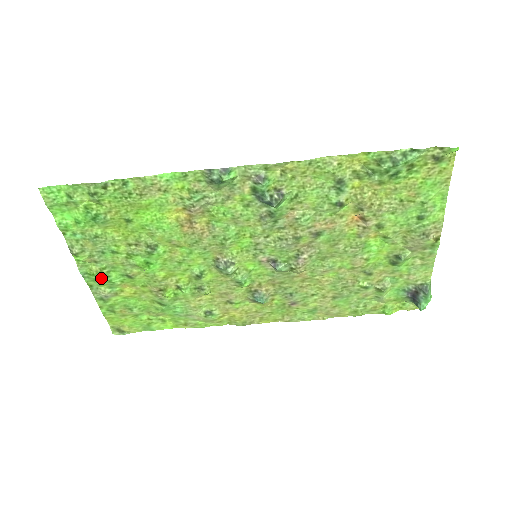
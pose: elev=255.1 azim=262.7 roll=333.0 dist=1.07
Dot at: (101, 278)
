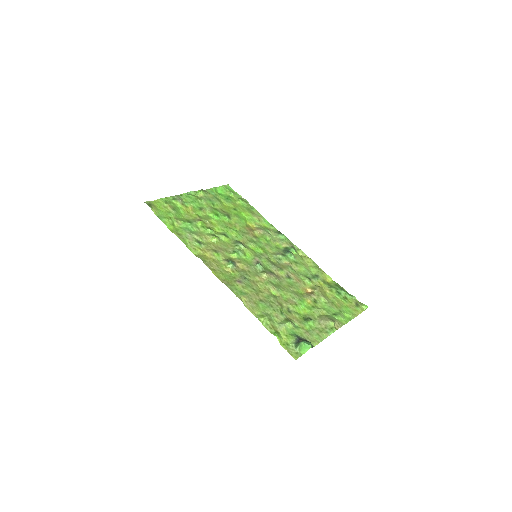
Dot at: (192, 198)
